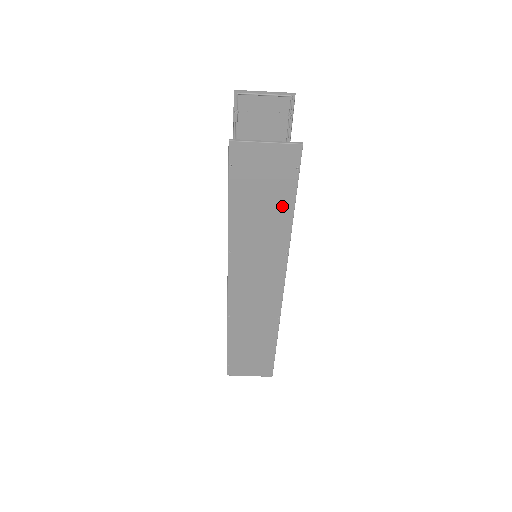
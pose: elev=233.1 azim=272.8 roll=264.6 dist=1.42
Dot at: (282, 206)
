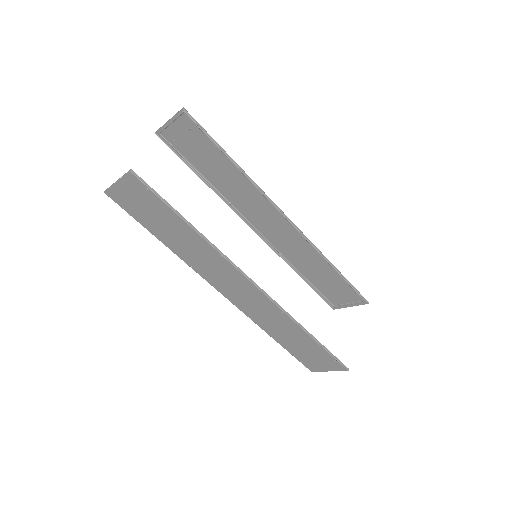
Dot at: (174, 220)
